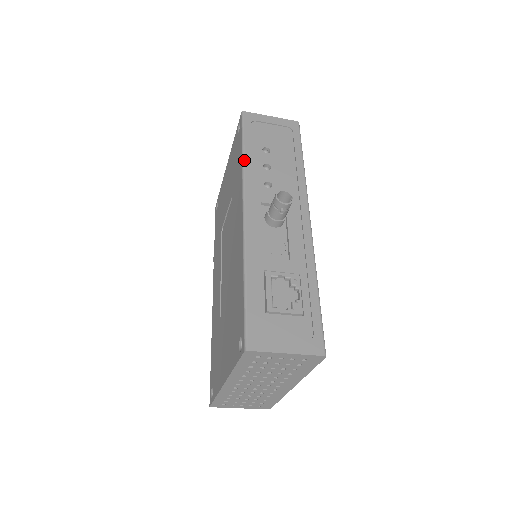
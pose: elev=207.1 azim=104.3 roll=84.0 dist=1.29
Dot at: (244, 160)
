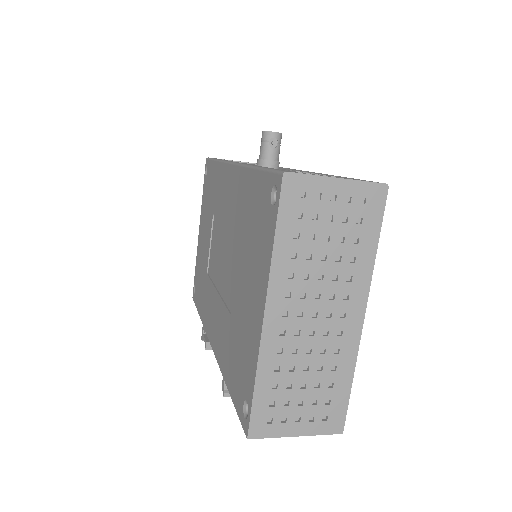
Dot at: occluded
